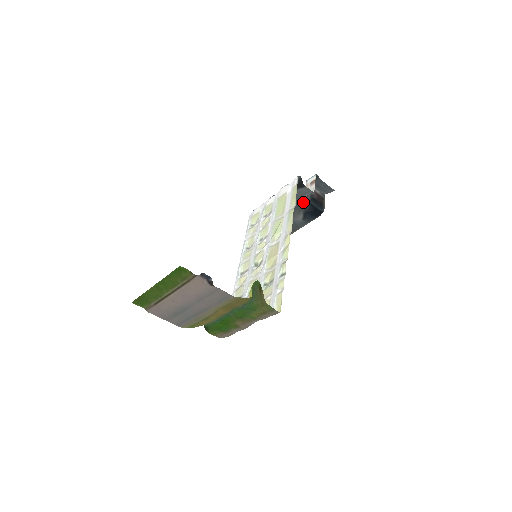
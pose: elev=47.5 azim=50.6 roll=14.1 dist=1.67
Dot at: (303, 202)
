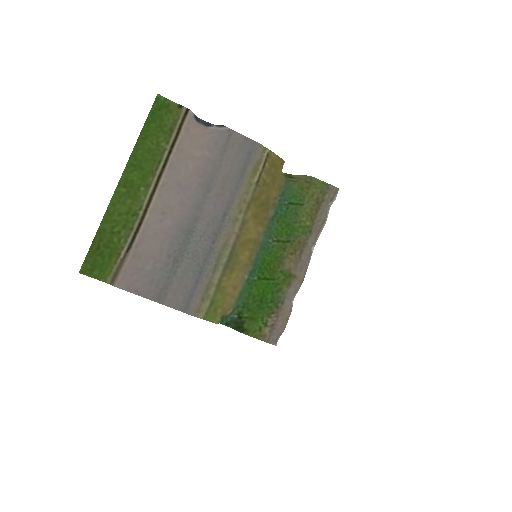
Dot at: occluded
